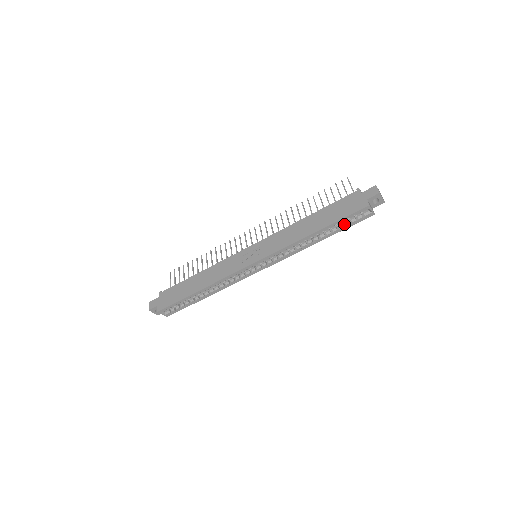
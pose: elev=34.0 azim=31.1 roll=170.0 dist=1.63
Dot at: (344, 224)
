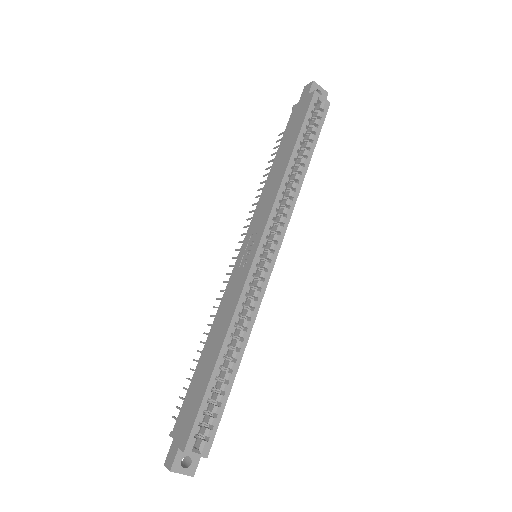
Dot at: (312, 135)
